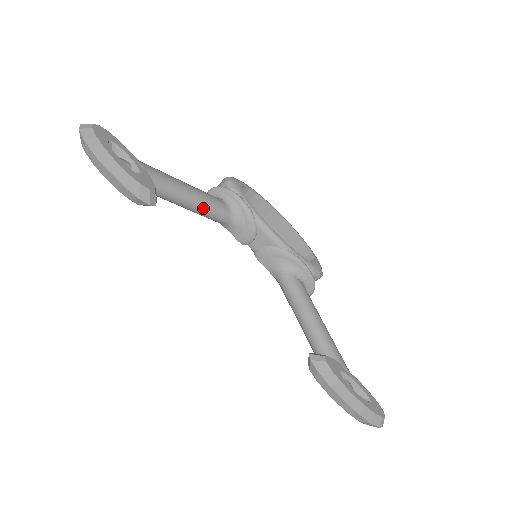
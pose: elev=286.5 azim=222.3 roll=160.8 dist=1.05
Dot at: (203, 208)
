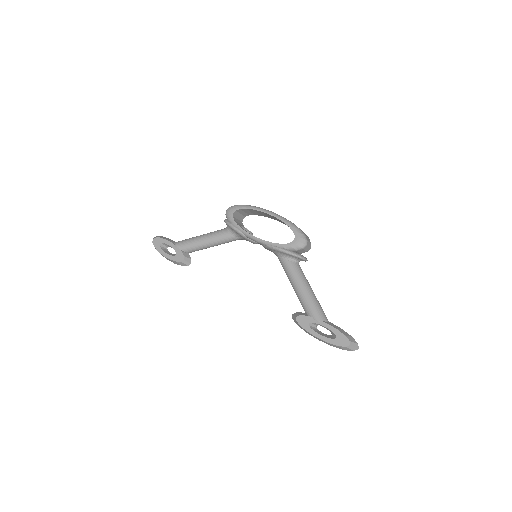
Dot at: (218, 244)
